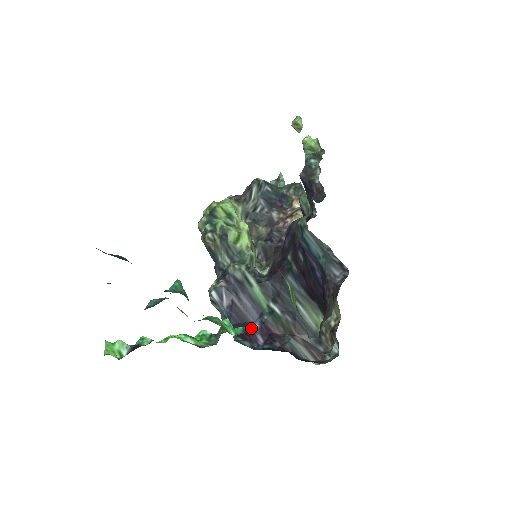
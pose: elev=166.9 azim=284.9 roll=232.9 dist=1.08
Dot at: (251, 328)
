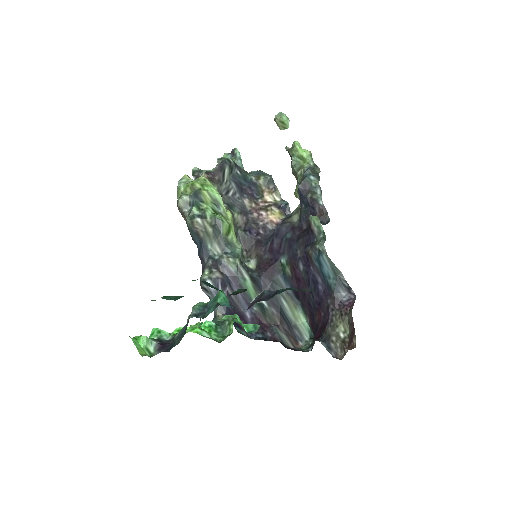
Dot at: (243, 318)
